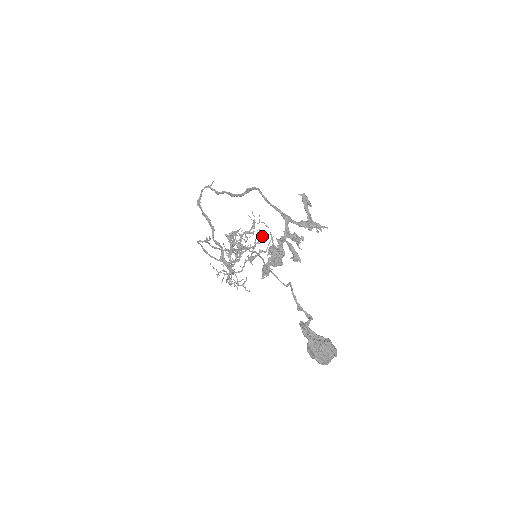
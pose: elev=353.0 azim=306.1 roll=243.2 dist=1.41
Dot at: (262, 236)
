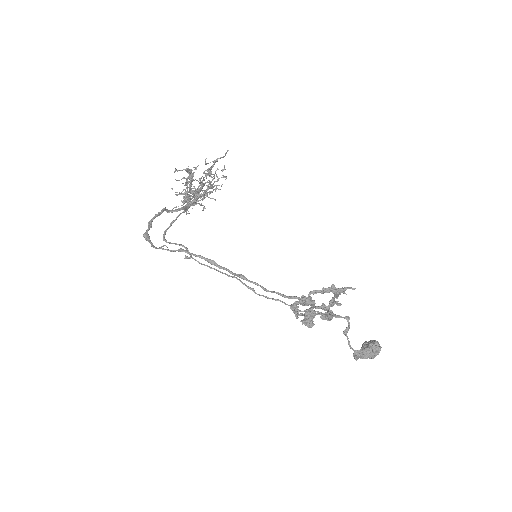
Dot at: (222, 177)
